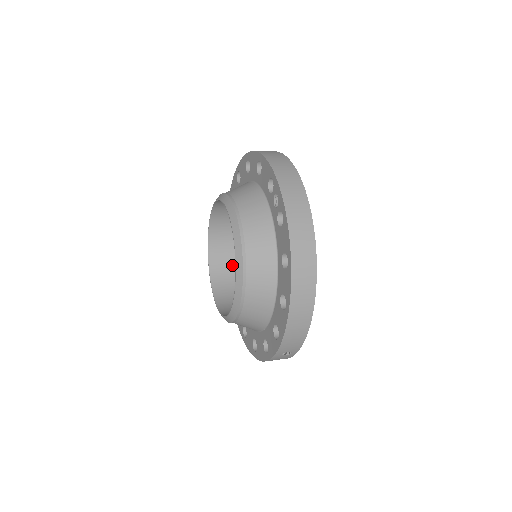
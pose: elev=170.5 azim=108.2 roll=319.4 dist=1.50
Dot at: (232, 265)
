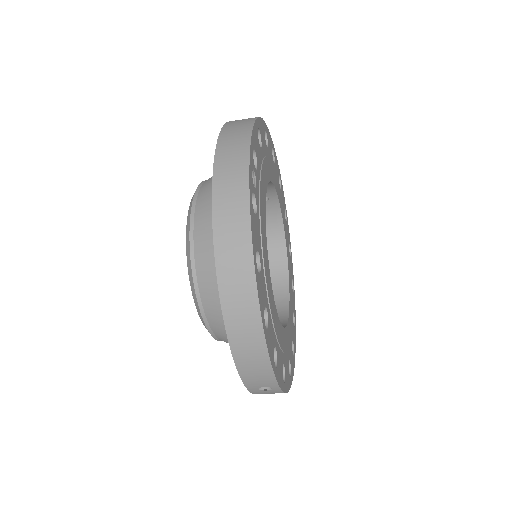
Dot at: occluded
